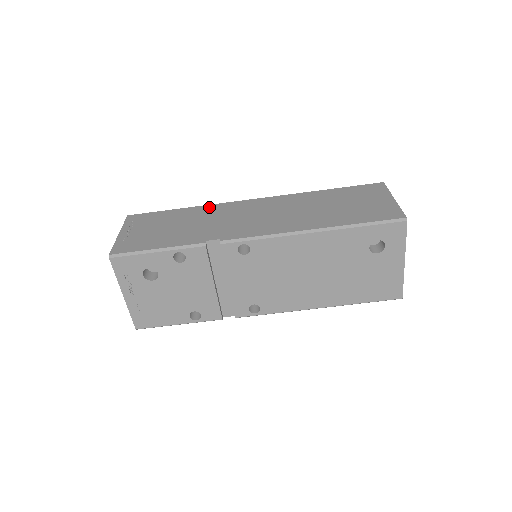
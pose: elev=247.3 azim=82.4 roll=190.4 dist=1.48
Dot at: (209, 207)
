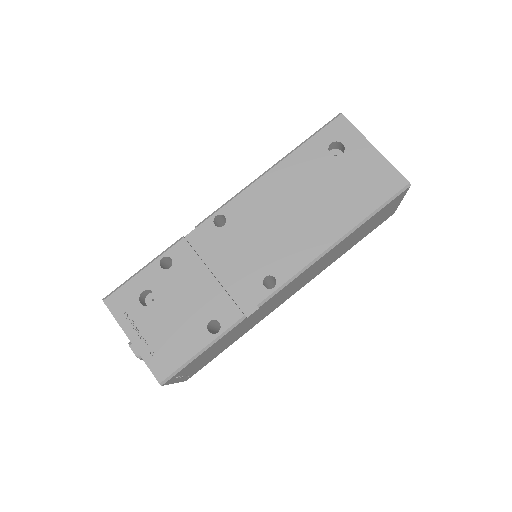
Dot at: occluded
